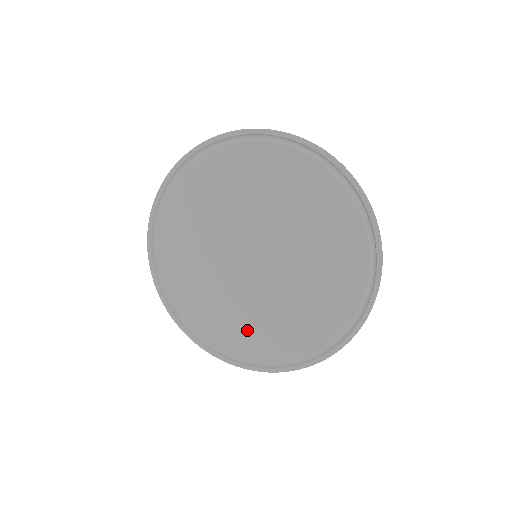
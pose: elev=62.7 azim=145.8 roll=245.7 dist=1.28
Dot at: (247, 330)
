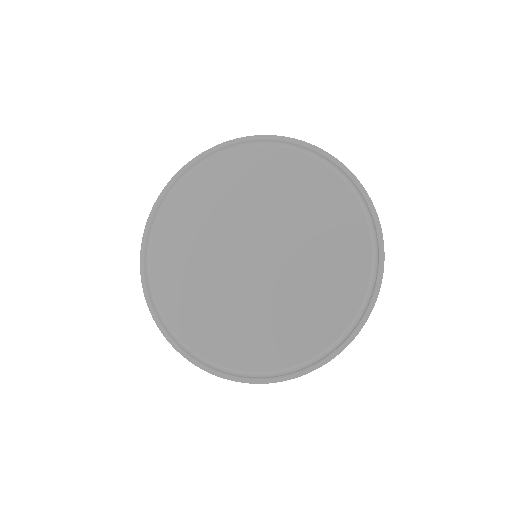
Dot at: (249, 336)
